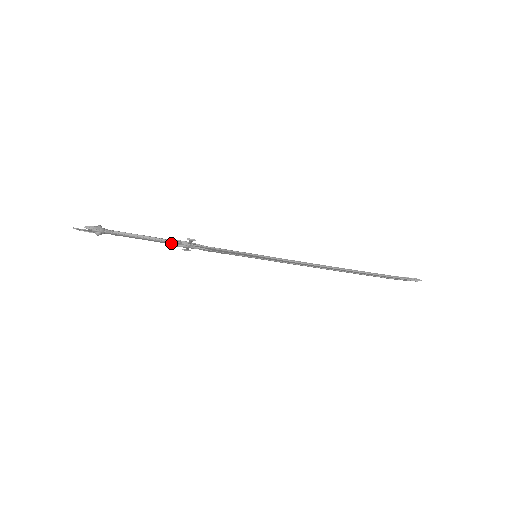
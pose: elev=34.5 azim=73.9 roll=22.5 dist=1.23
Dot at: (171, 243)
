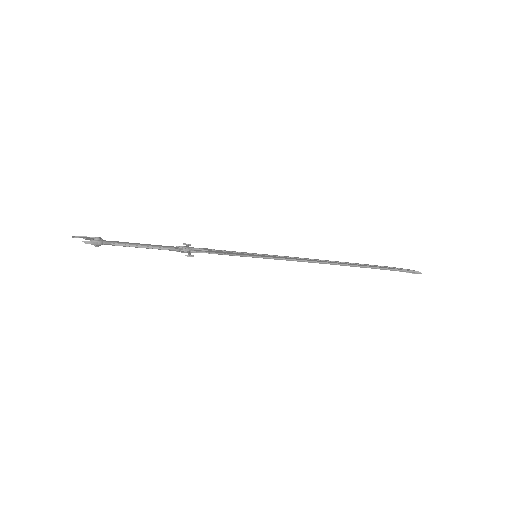
Dot at: (170, 250)
